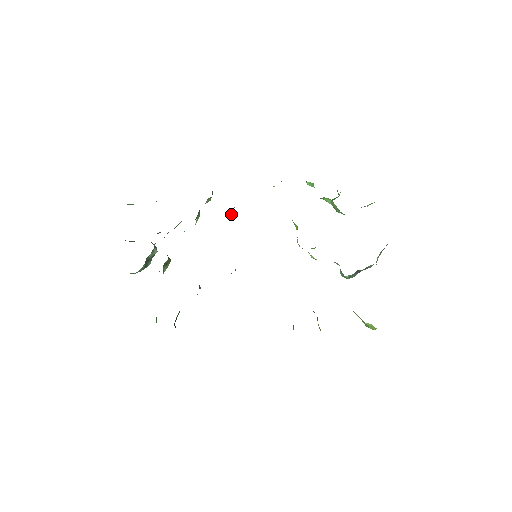
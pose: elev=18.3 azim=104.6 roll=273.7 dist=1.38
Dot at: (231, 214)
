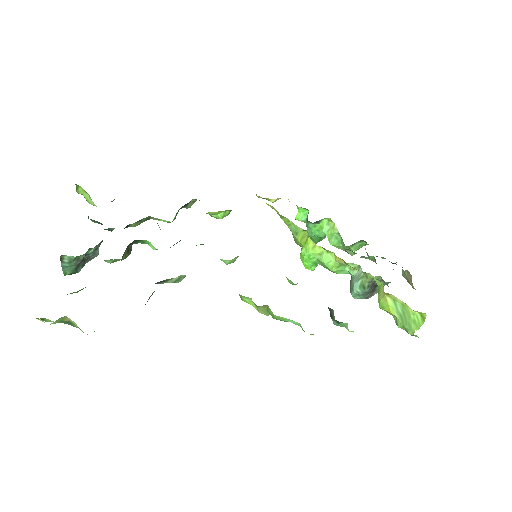
Dot at: (225, 212)
